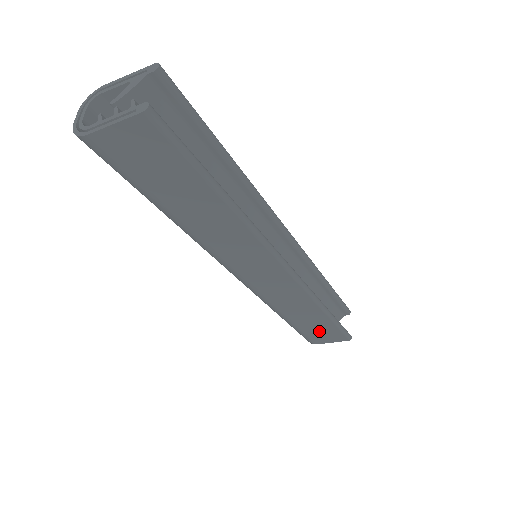
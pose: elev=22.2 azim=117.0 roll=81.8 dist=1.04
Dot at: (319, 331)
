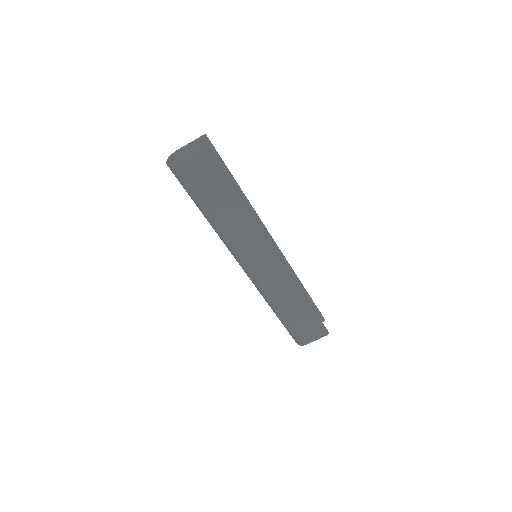
Dot at: (305, 325)
